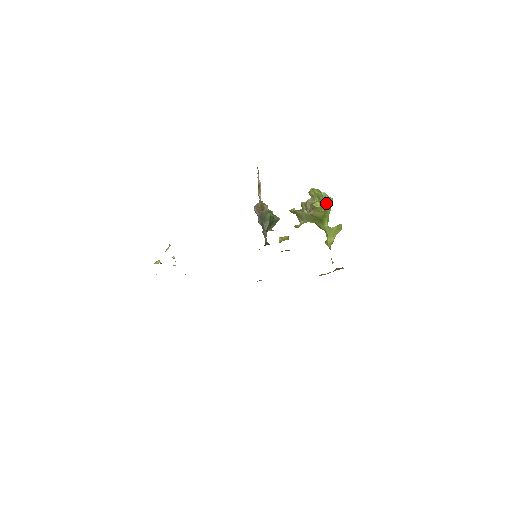
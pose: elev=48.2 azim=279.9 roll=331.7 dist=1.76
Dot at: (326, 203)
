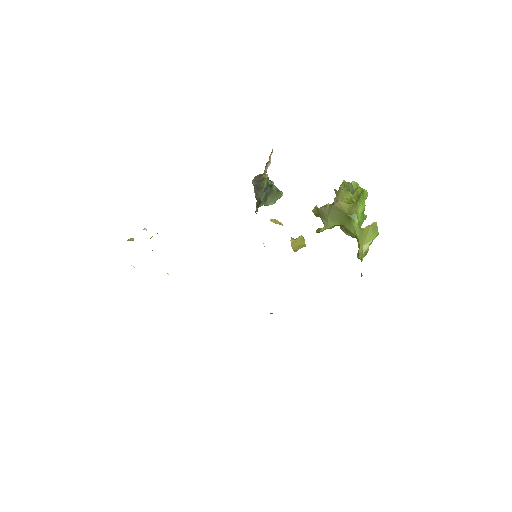
Dot at: (356, 194)
